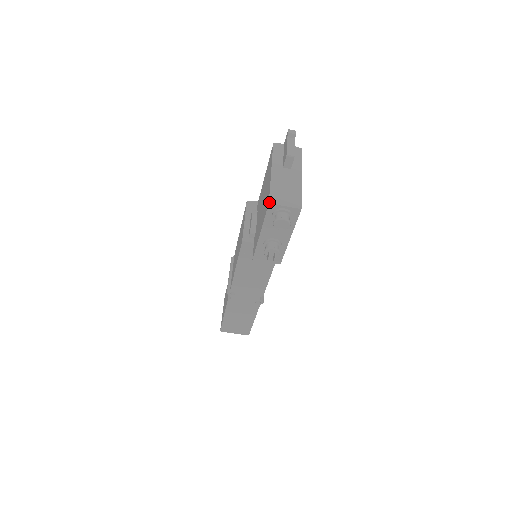
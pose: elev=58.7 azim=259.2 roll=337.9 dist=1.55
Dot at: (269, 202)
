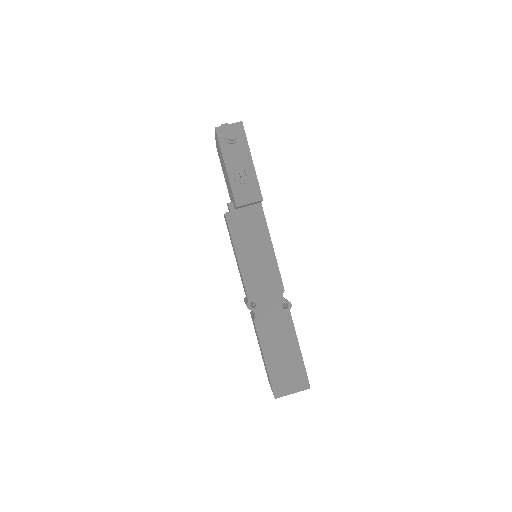
Dot at: (215, 128)
